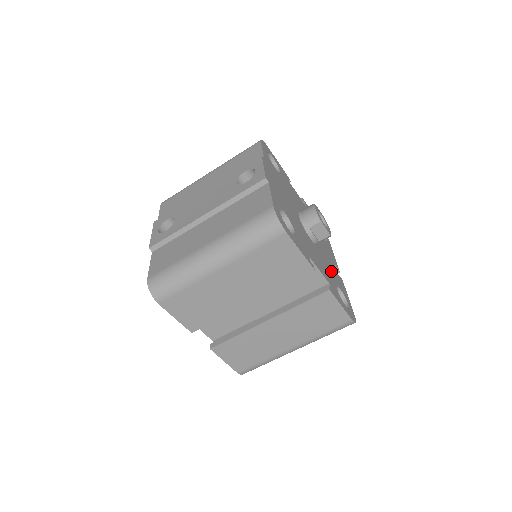
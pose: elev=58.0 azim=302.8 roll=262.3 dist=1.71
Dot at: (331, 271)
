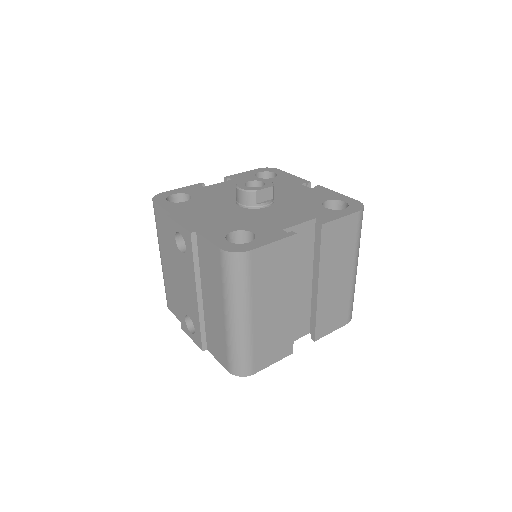
Dot at: (305, 200)
